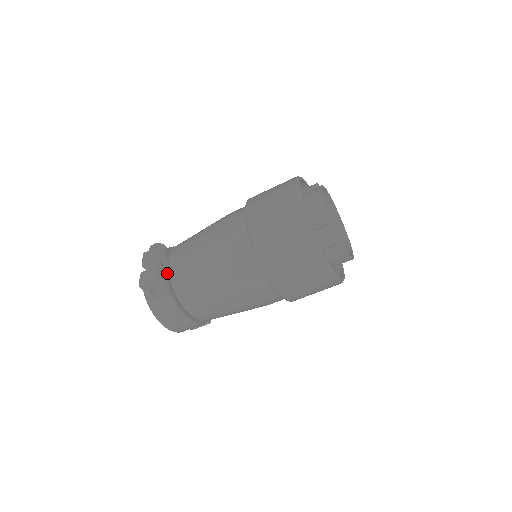
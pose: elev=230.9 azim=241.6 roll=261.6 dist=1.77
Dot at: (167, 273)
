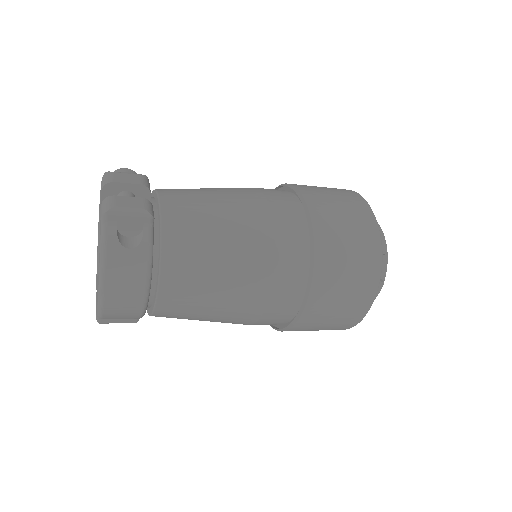
Dot at: occluded
